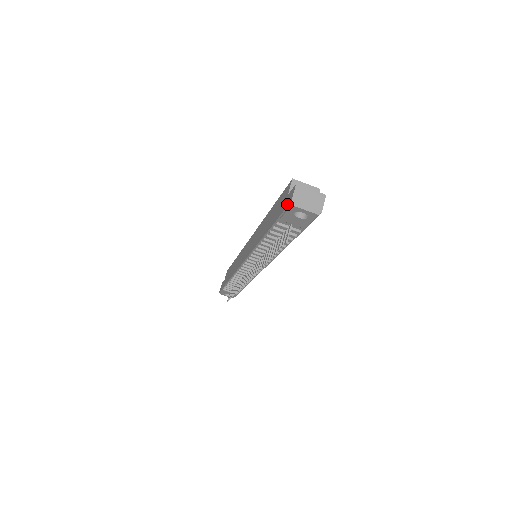
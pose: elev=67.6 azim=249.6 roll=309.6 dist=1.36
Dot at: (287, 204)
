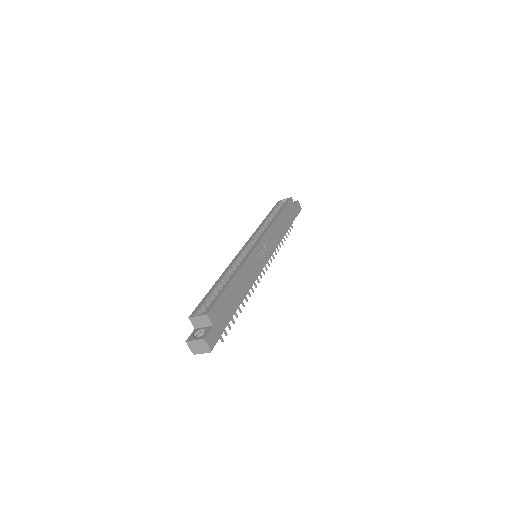
Dot at: occluded
